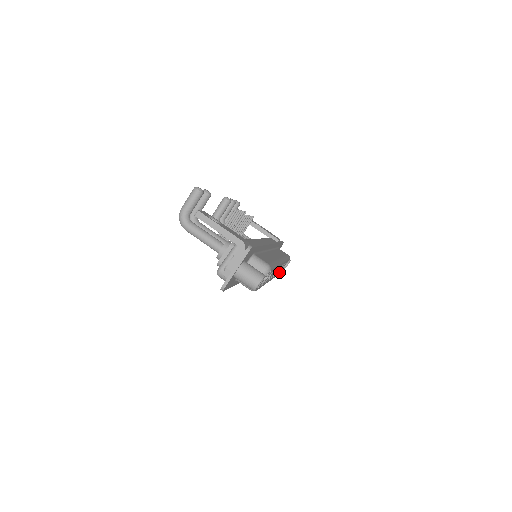
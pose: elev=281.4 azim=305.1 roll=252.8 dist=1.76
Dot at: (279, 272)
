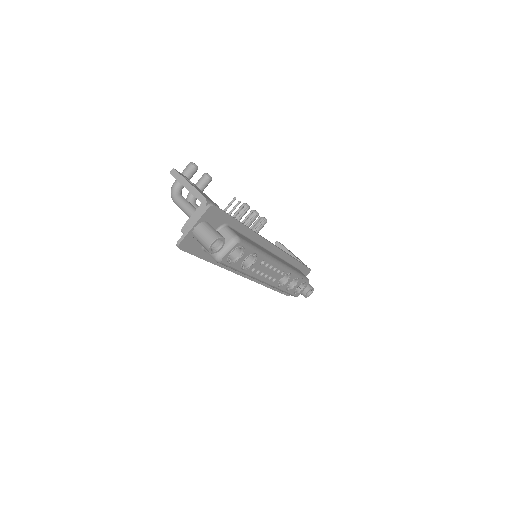
Dot at: (290, 289)
